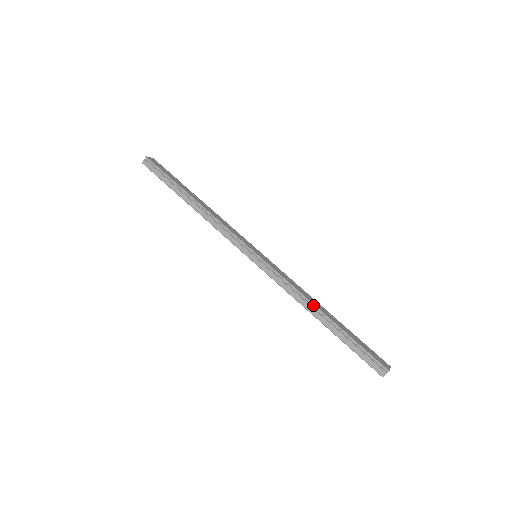
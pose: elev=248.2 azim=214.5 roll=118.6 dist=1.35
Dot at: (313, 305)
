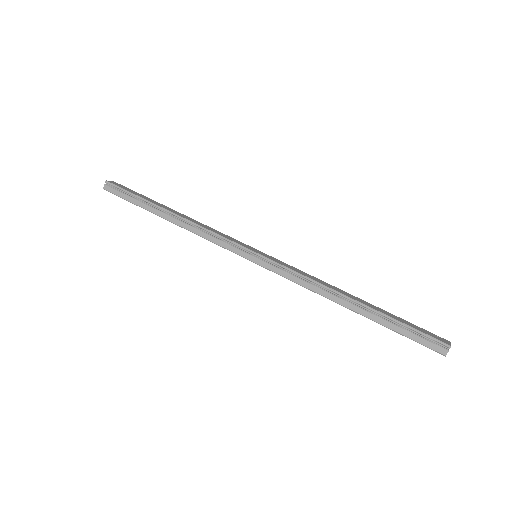
Dot at: (337, 293)
